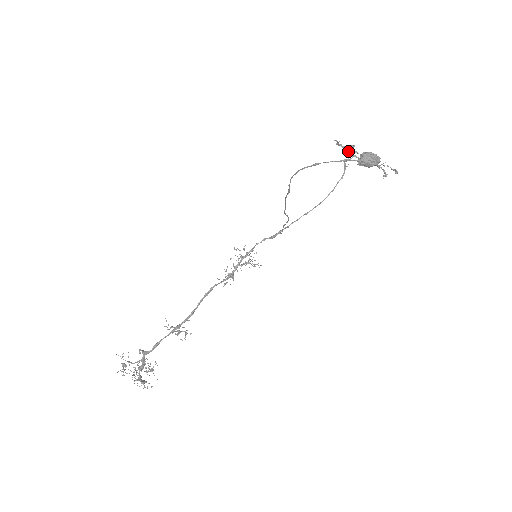
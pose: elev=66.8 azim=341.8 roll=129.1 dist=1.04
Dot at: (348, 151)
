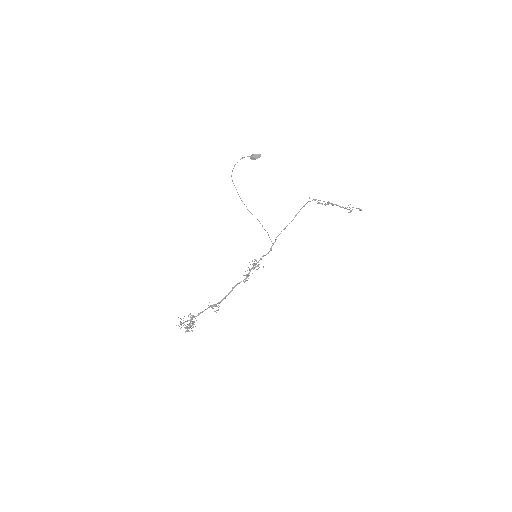
Dot at: (324, 204)
